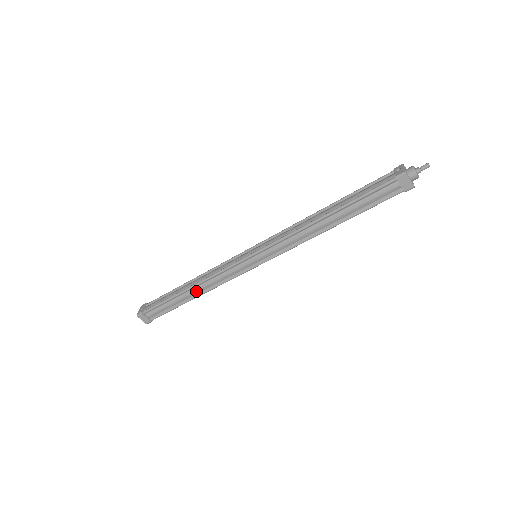
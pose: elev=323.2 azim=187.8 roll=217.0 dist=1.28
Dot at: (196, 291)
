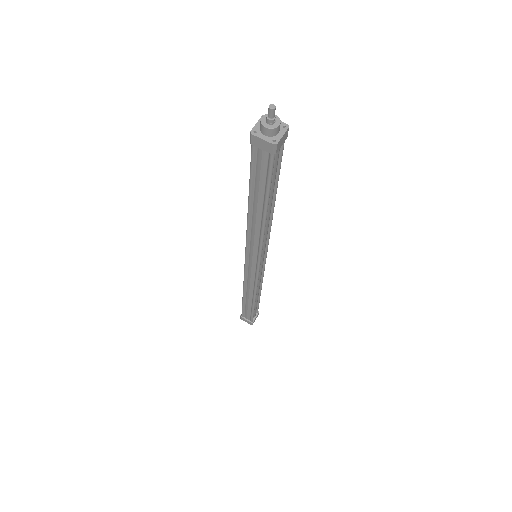
Dot at: (249, 295)
